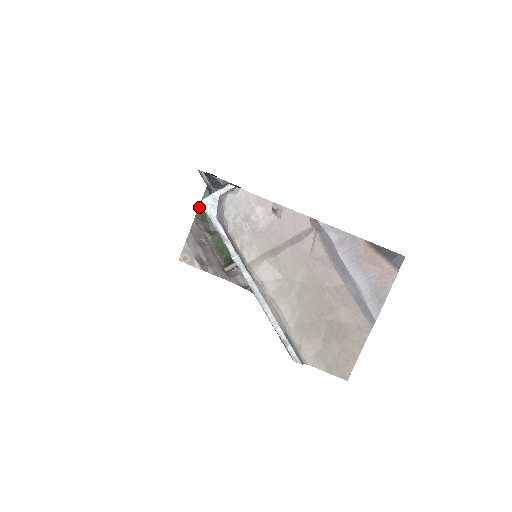
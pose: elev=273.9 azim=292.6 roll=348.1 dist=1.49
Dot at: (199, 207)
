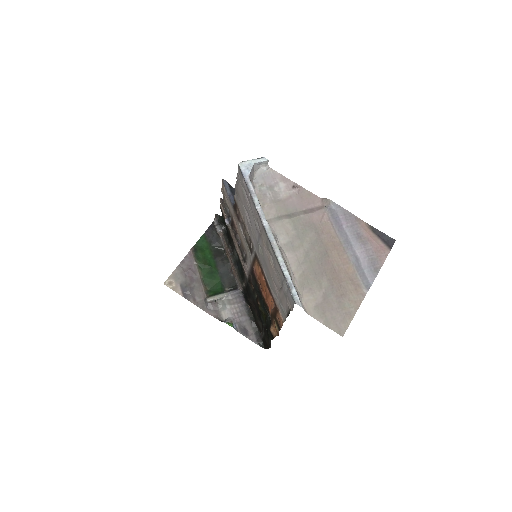
Dot at: (196, 243)
